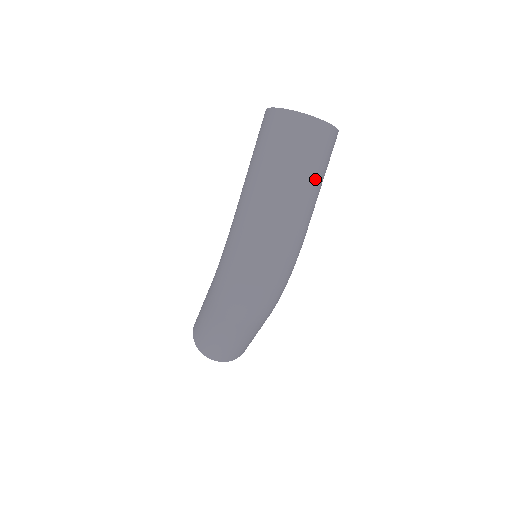
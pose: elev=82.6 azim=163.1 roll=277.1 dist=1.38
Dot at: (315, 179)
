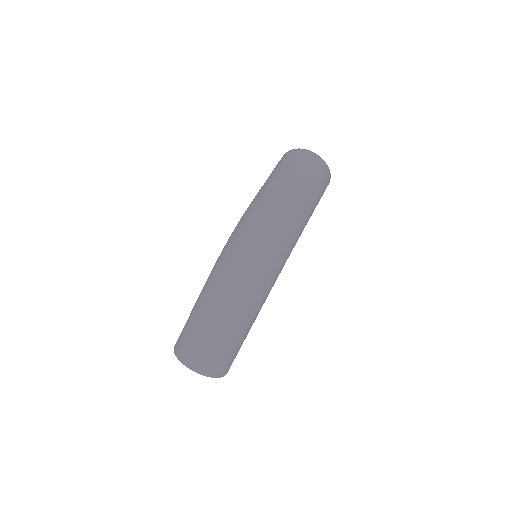
Dot at: (313, 189)
